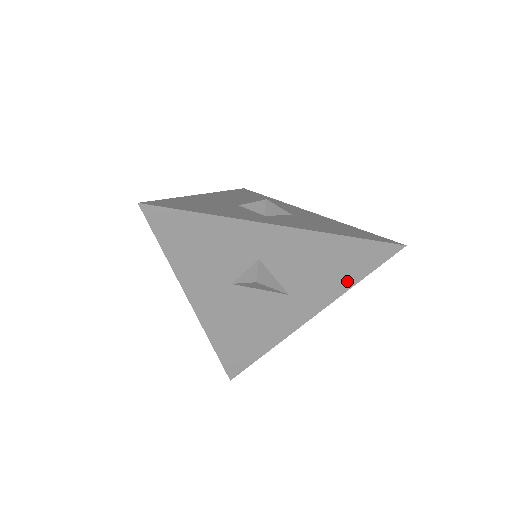
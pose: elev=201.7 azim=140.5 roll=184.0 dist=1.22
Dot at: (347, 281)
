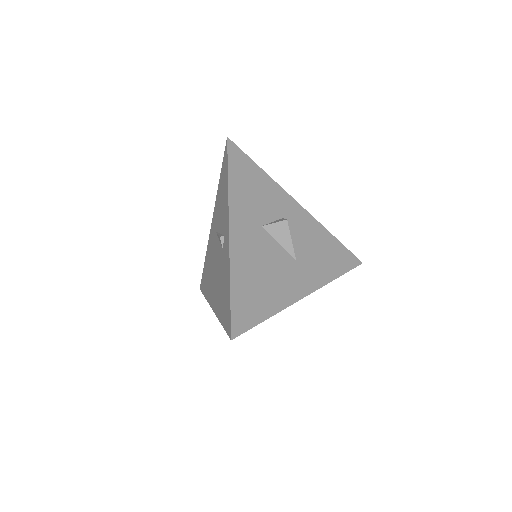
Dot at: (332, 272)
